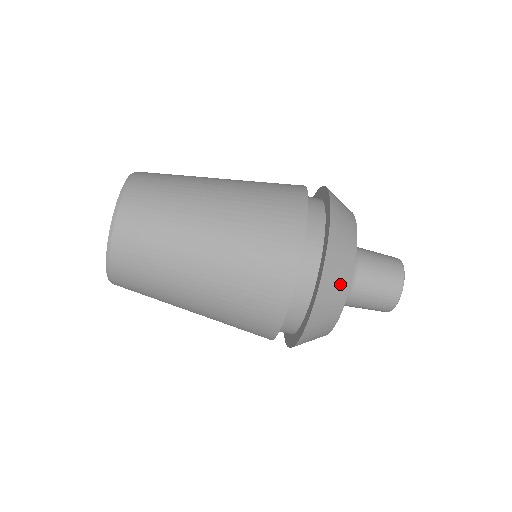
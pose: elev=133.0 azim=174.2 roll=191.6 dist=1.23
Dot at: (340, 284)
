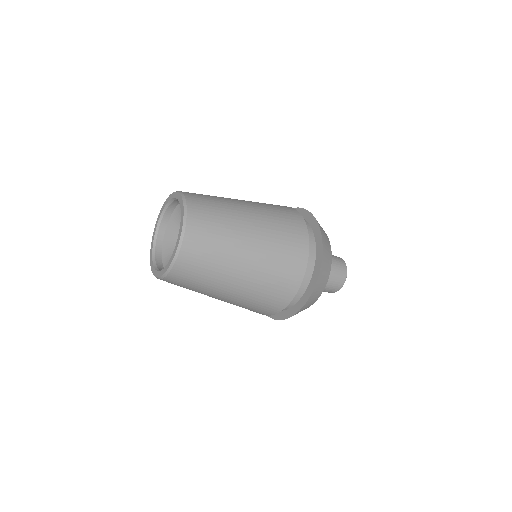
Dot at: (327, 239)
